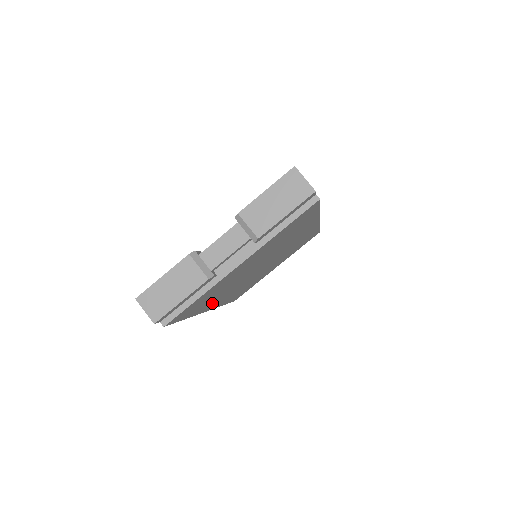
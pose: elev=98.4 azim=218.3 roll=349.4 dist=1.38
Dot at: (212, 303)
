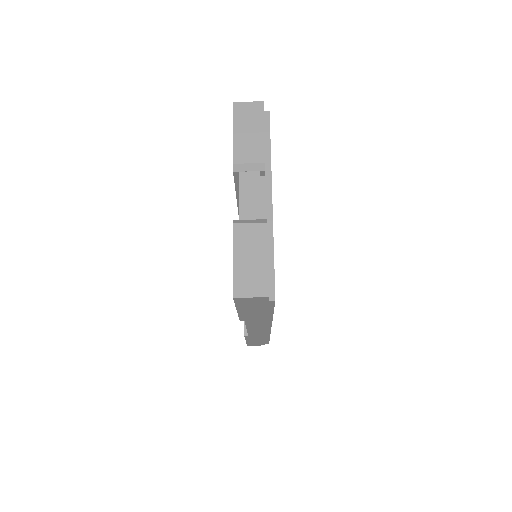
Dot at: occluded
